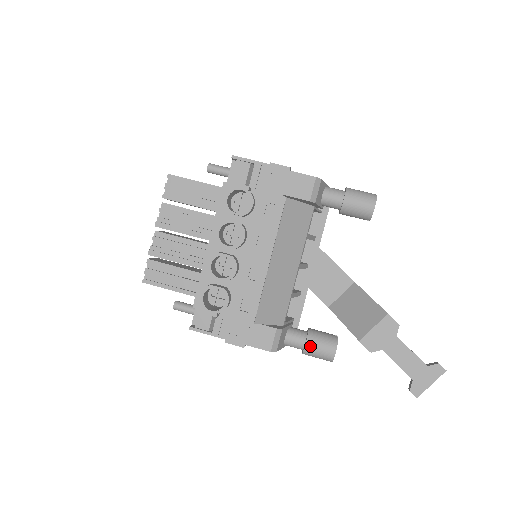
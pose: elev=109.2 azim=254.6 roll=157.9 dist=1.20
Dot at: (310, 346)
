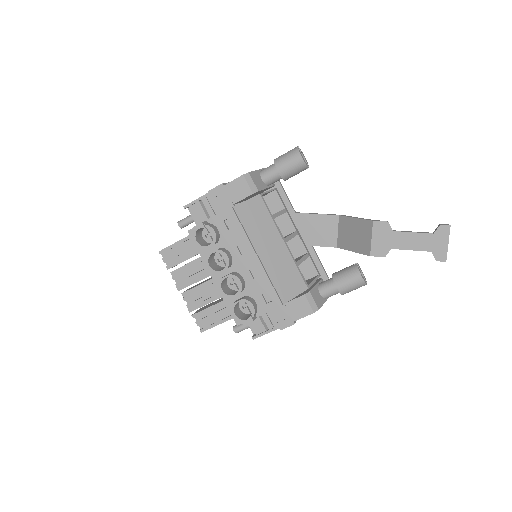
Dot at: (341, 286)
